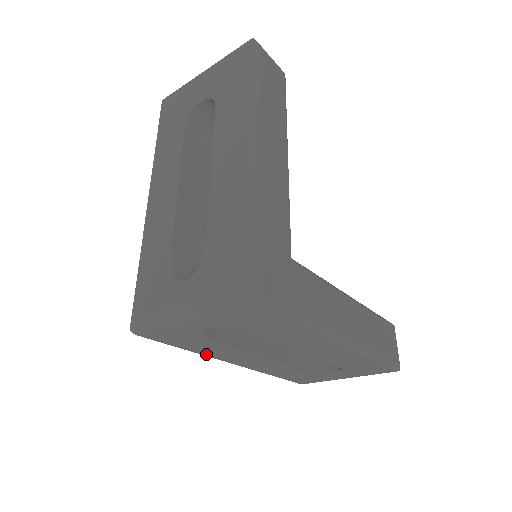
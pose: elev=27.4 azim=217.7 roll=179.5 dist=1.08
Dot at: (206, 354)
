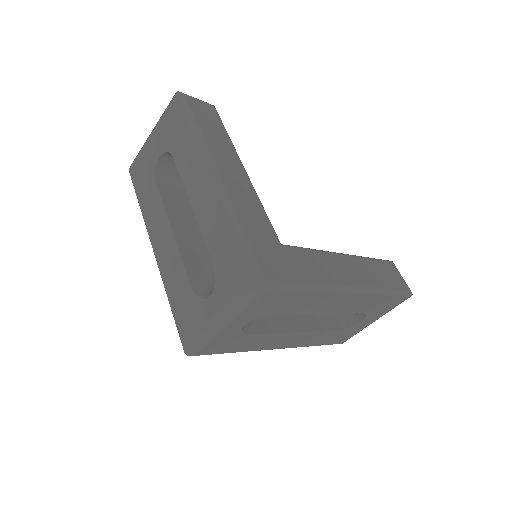
Dot at: (252, 349)
